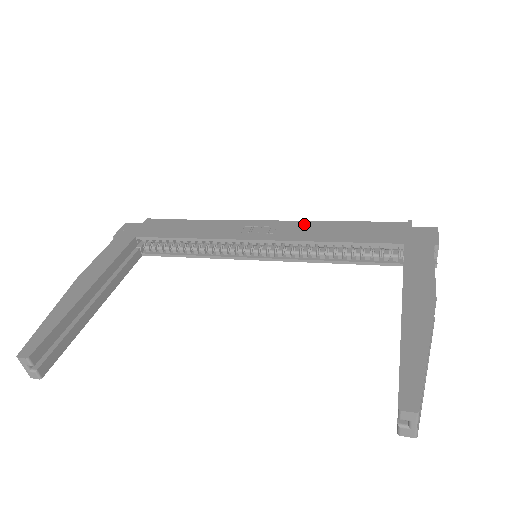
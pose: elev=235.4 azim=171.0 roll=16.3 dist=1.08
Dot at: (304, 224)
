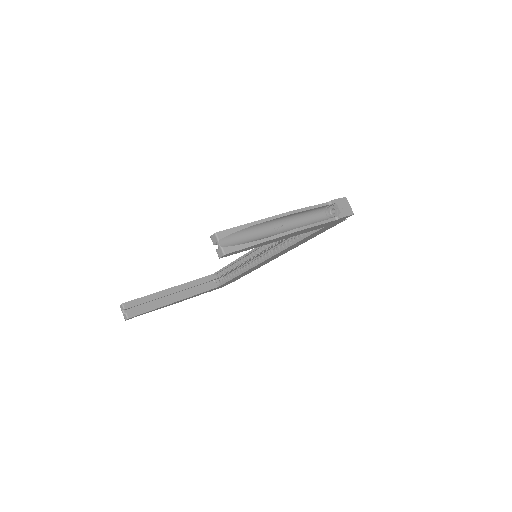
Dot at: occluded
